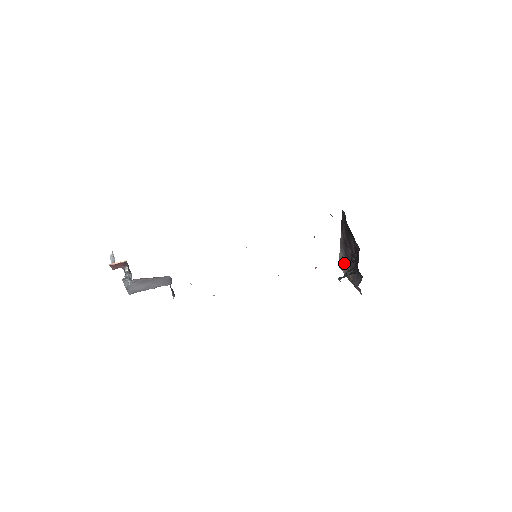
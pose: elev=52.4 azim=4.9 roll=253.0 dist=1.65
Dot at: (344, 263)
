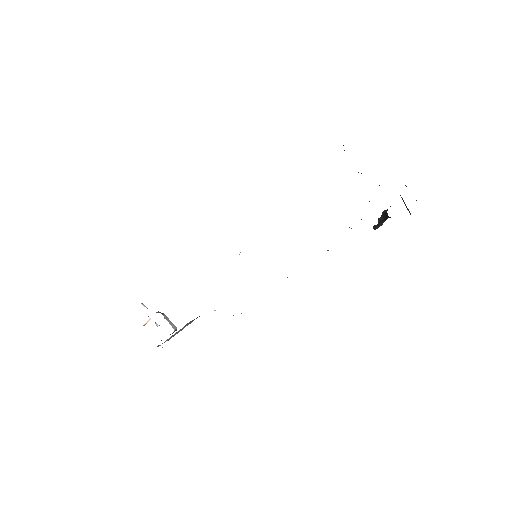
Dot at: occluded
